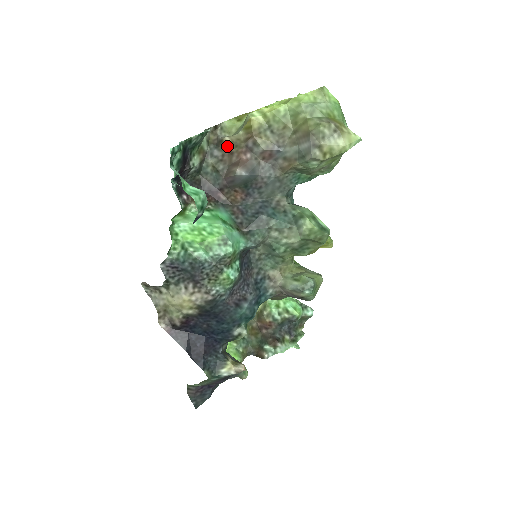
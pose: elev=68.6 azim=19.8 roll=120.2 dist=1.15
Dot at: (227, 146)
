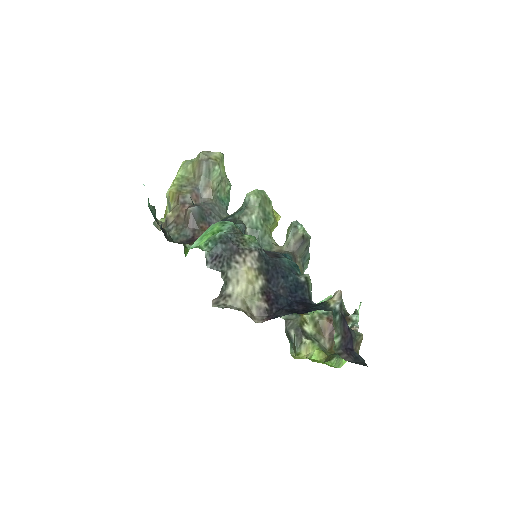
Dot at: (172, 216)
